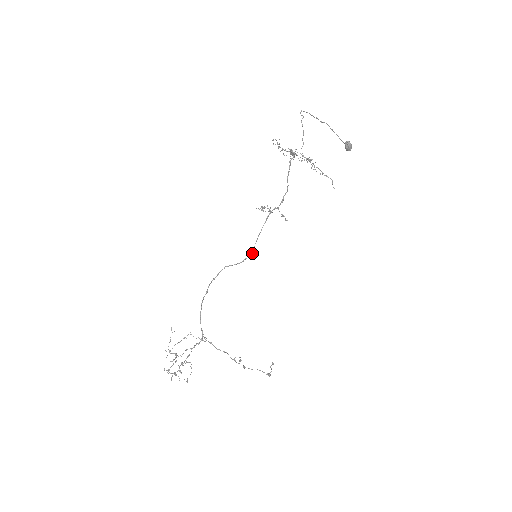
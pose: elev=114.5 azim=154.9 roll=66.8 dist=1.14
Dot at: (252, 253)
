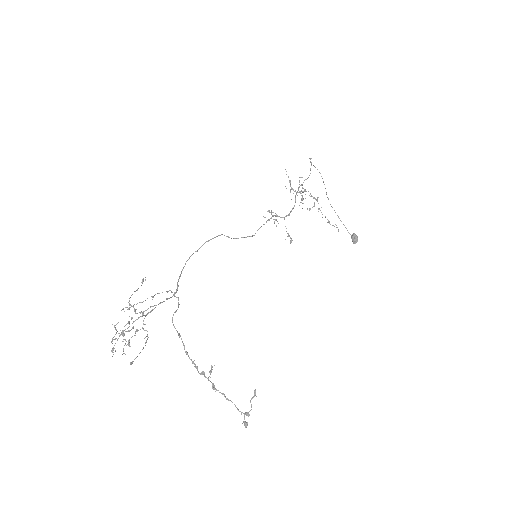
Dot at: (253, 235)
